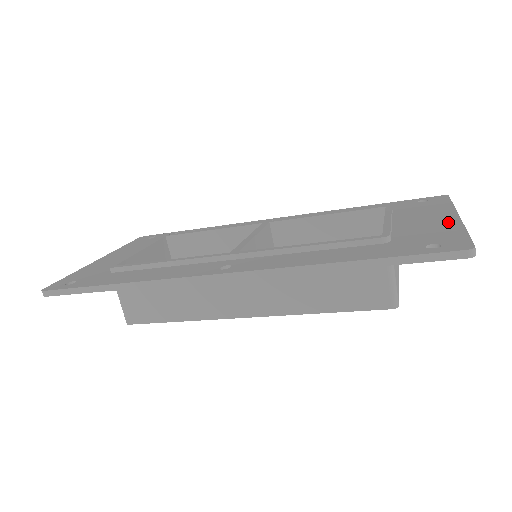
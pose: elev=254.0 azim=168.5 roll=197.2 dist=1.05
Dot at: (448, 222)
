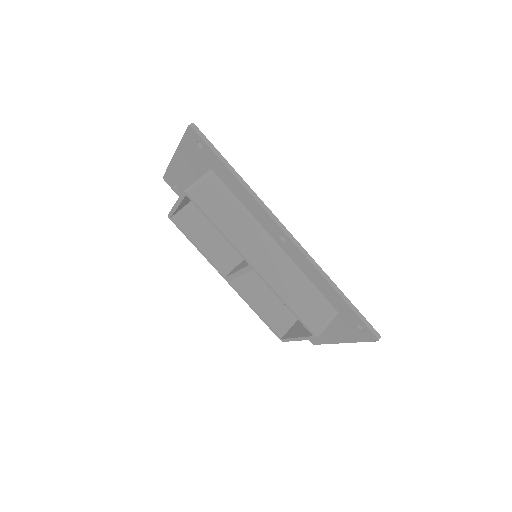
Dot at: occluded
